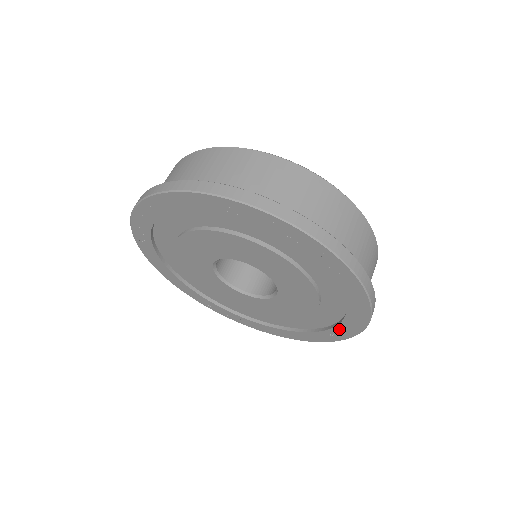
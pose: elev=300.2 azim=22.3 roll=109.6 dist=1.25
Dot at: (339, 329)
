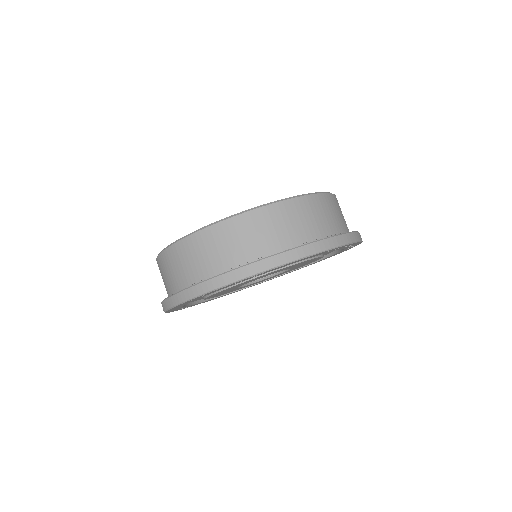
Dot at: occluded
